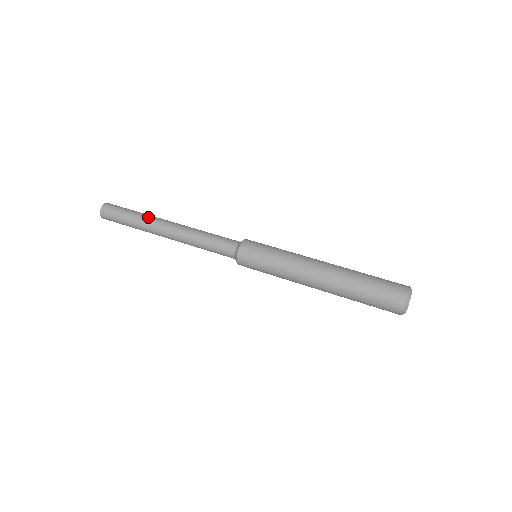
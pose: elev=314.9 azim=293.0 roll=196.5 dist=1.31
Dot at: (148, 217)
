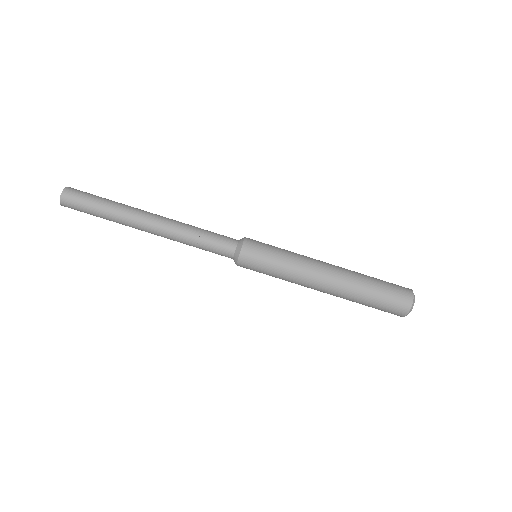
Dot at: (125, 210)
